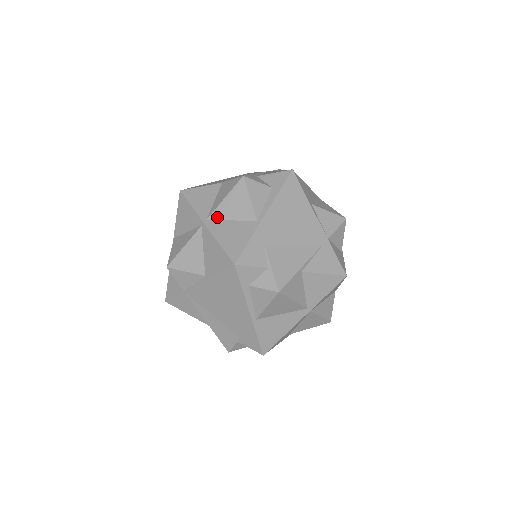
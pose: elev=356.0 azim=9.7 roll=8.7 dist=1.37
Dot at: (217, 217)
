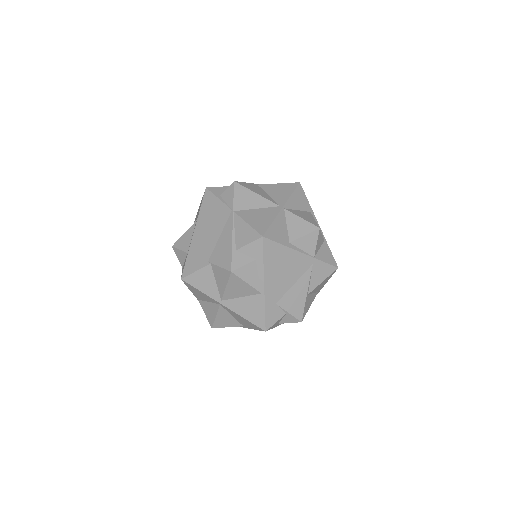
Dot at: (228, 298)
